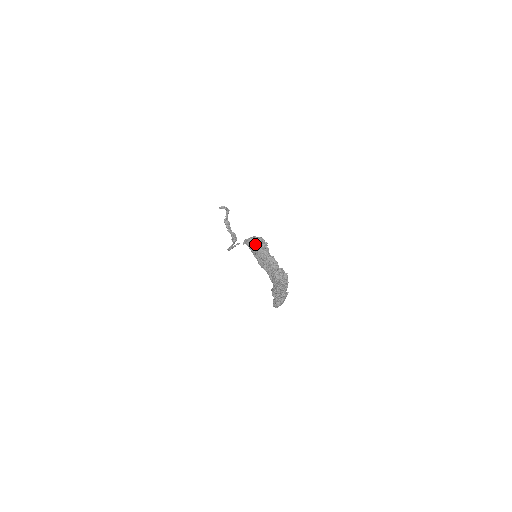
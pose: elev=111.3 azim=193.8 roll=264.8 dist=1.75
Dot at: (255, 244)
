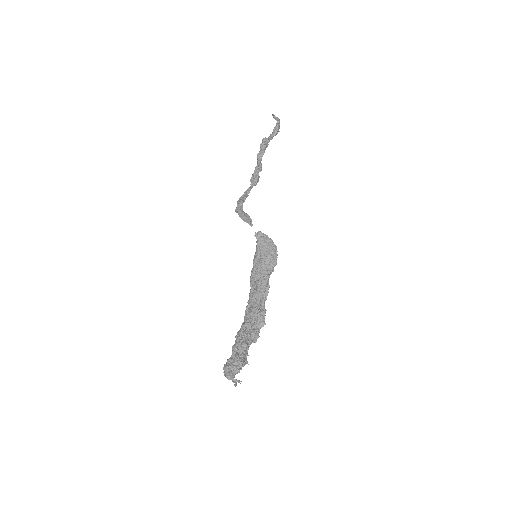
Dot at: (265, 253)
